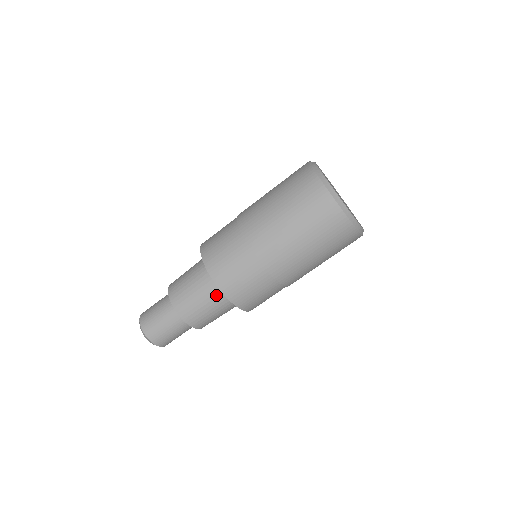
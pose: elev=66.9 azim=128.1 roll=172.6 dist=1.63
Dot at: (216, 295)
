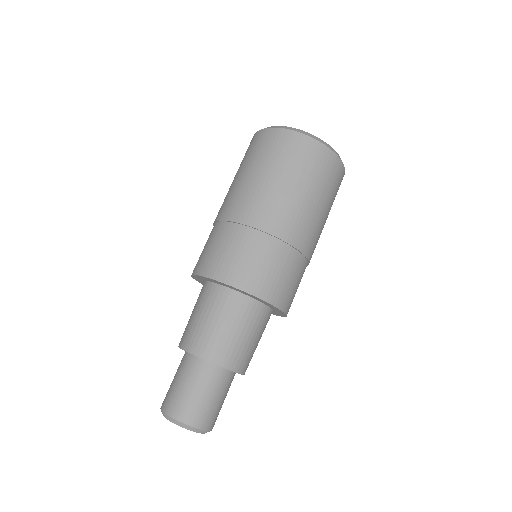
Dot at: (256, 316)
